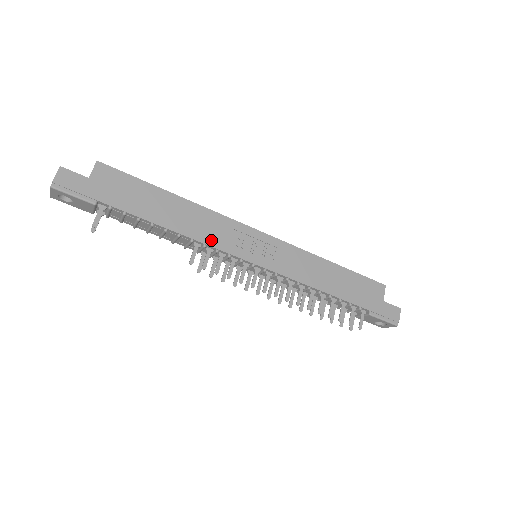
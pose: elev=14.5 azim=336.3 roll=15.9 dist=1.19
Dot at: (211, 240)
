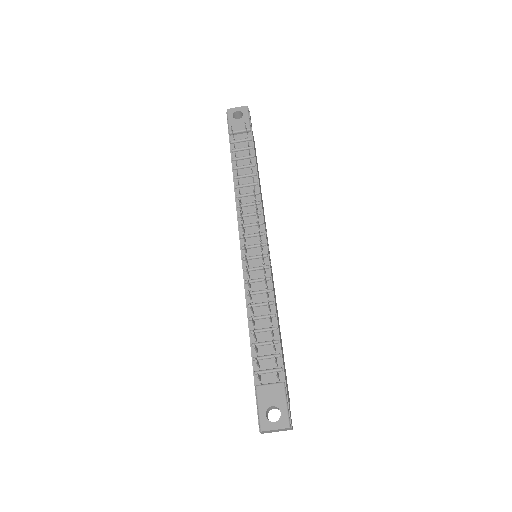
Dot at: occluded
